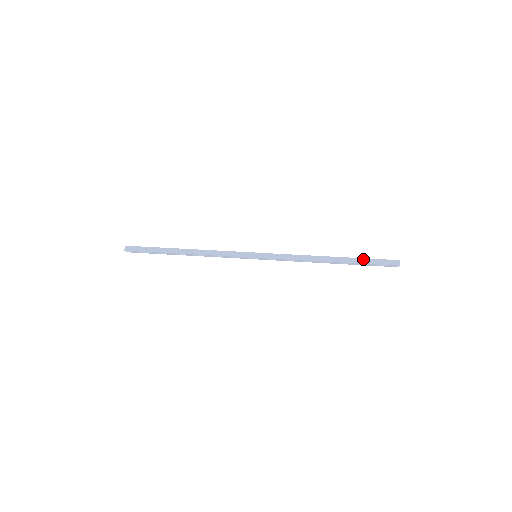
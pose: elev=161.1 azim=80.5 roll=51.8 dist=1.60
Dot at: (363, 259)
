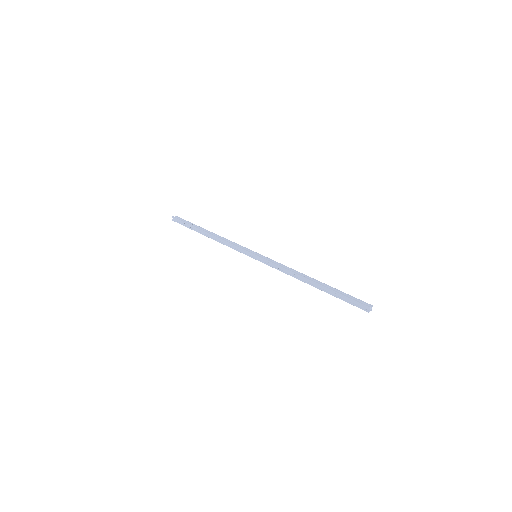
Dot at: (340, 291)
